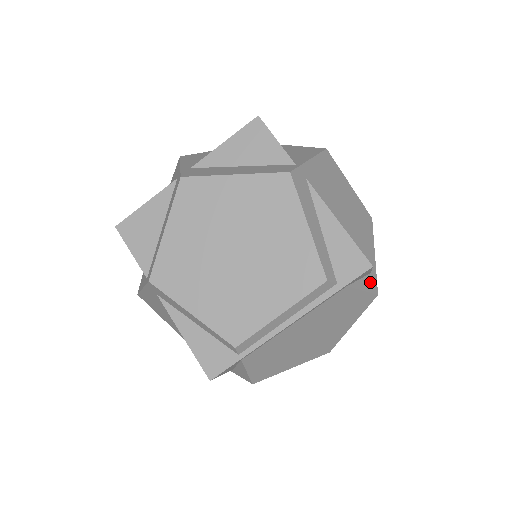
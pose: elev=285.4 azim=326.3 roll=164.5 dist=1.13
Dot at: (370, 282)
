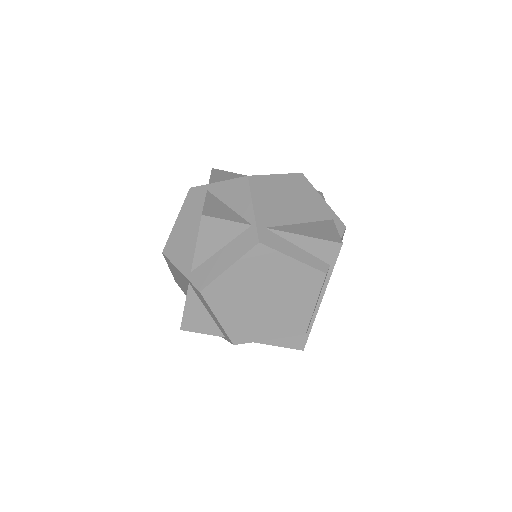
Dot at: (338, 227)
